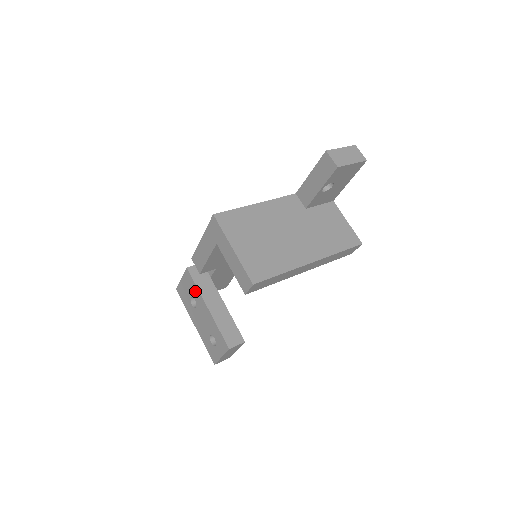
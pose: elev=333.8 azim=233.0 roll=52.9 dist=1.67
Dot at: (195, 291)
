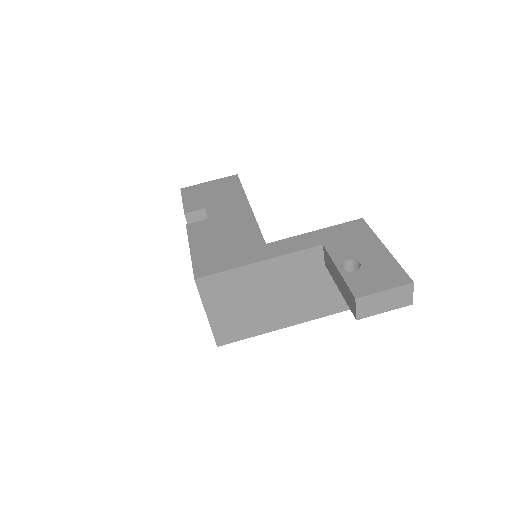
Dot at: occluded
